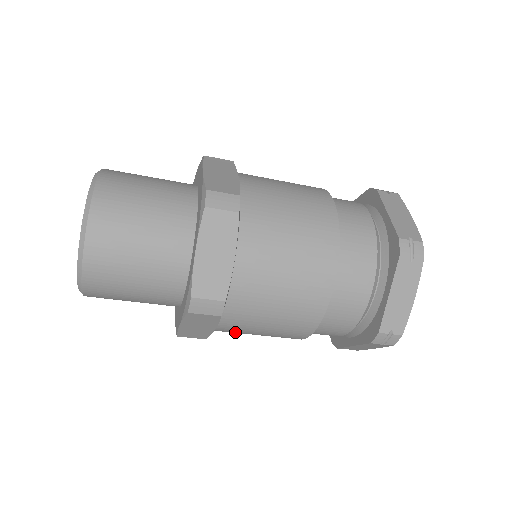
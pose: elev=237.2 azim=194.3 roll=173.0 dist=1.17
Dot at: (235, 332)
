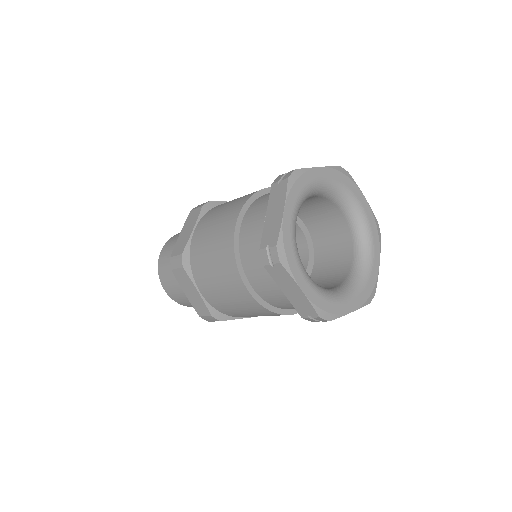
Dot at: (217, 300)
